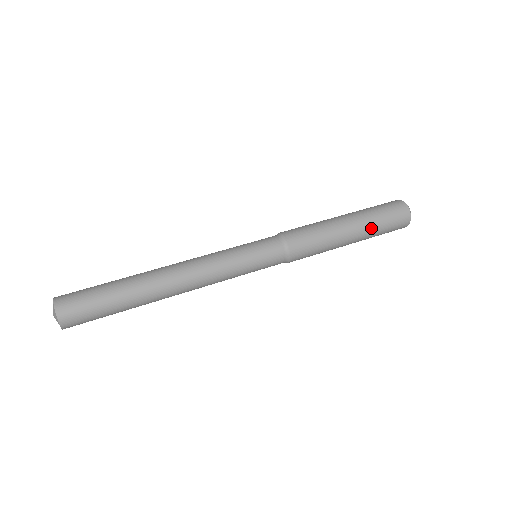
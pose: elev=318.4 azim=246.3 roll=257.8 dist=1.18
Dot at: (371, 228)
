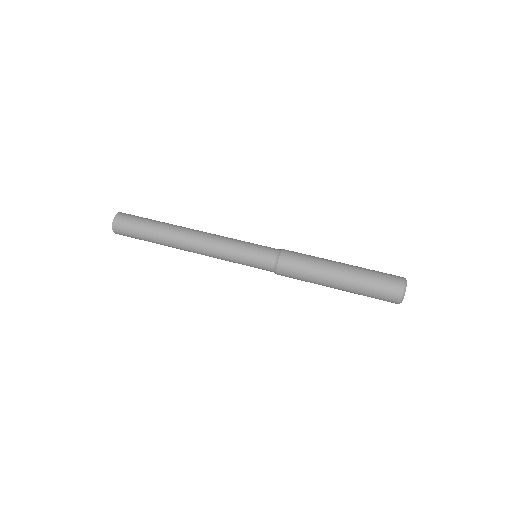
Dot at: (360, 274)
